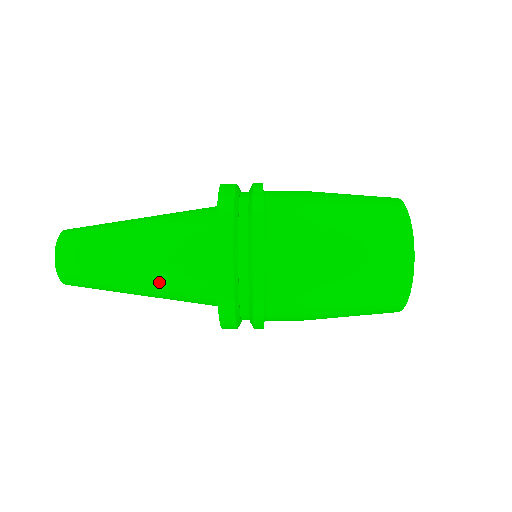
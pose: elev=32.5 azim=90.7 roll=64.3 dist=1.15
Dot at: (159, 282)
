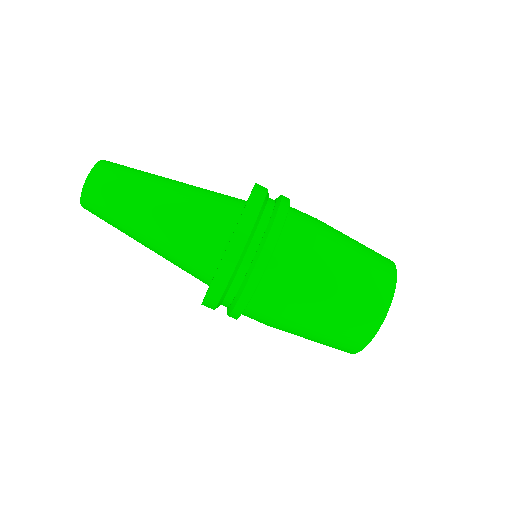
Dot at: (166, 247)
